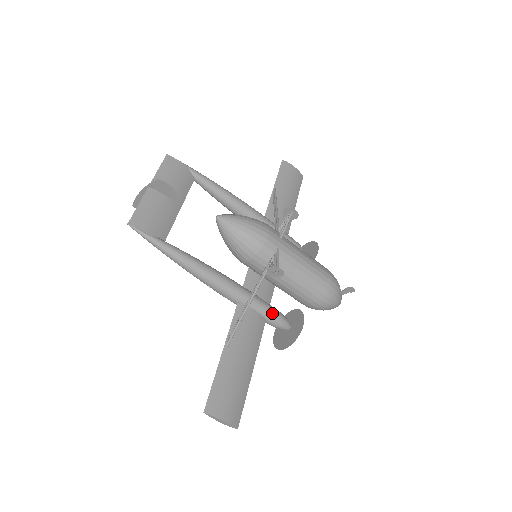
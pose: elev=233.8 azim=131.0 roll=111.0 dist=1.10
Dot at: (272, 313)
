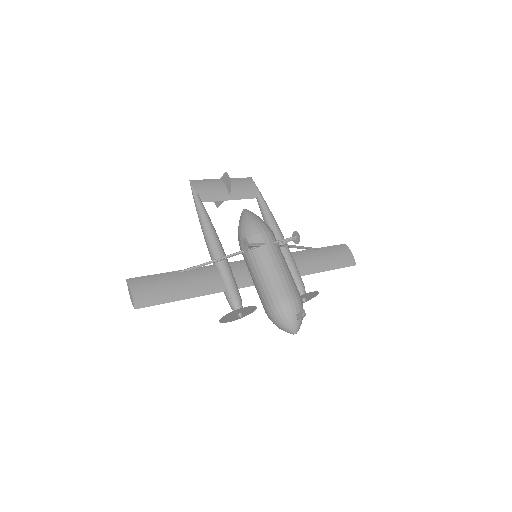
Dot at: (232, 288)
